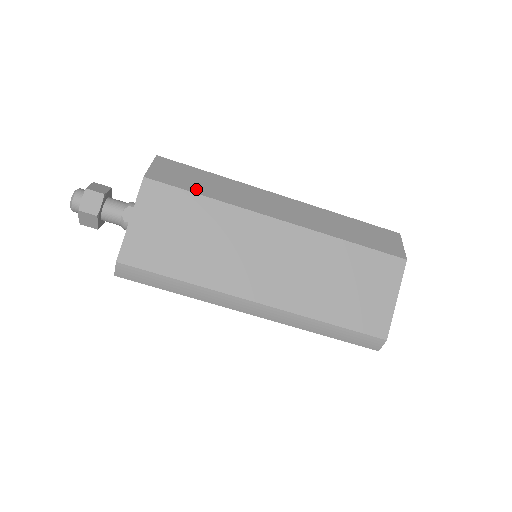
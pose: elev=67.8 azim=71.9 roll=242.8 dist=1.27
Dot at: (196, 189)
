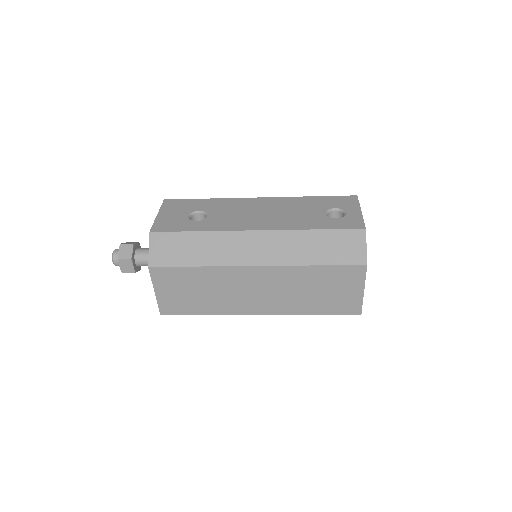
Dot at: (187, 261)
